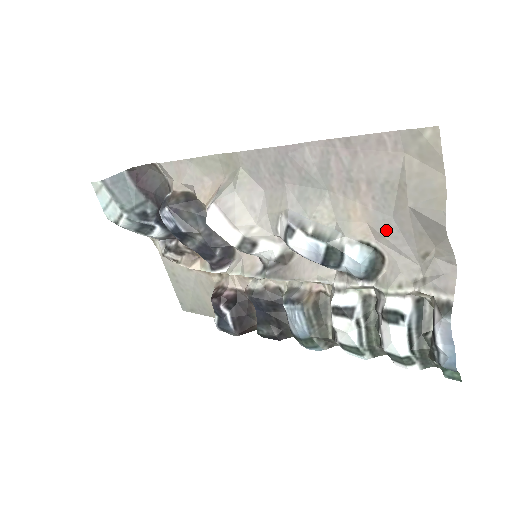
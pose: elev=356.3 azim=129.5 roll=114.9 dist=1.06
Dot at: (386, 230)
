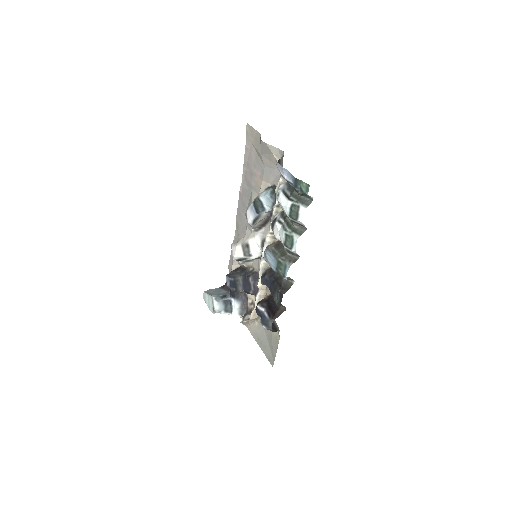
Dot at: (267, 174)
